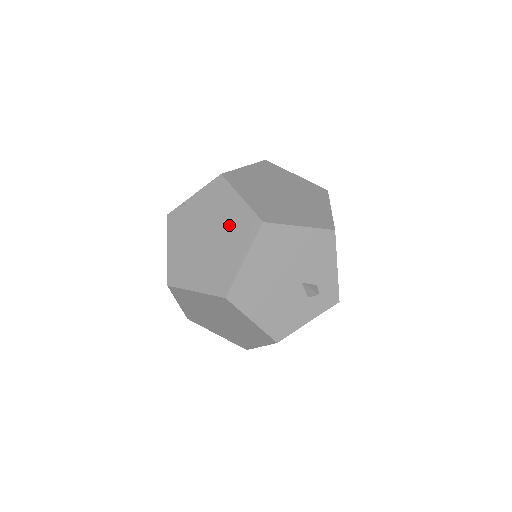
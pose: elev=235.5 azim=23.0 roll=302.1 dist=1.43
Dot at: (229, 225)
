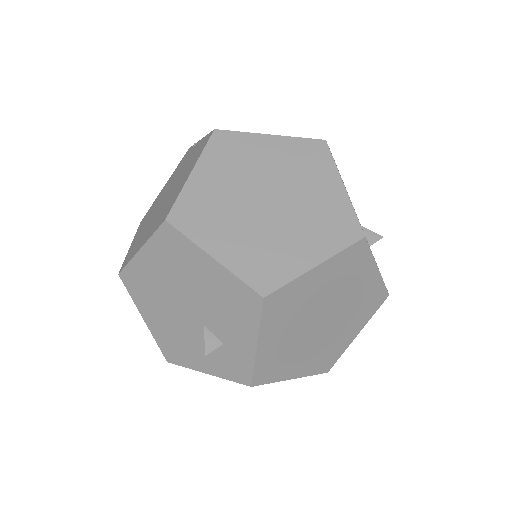
Dot at: (170, 198)
